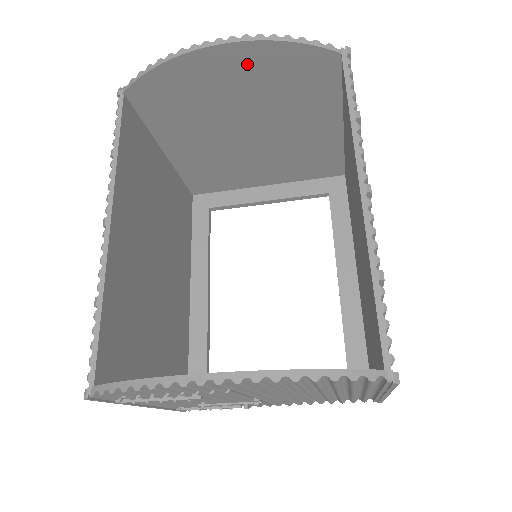
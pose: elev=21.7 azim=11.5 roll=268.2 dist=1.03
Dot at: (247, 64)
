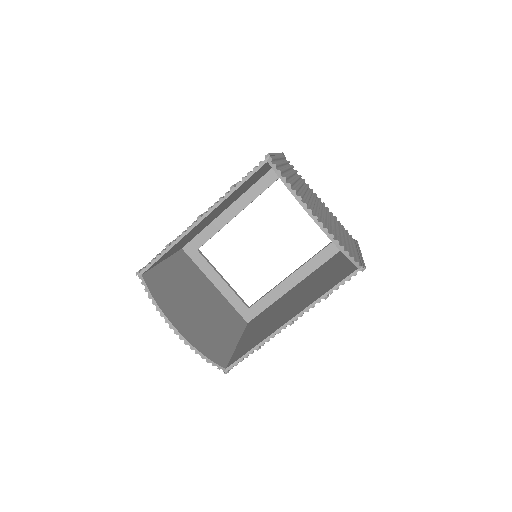
Dot at: occluded
